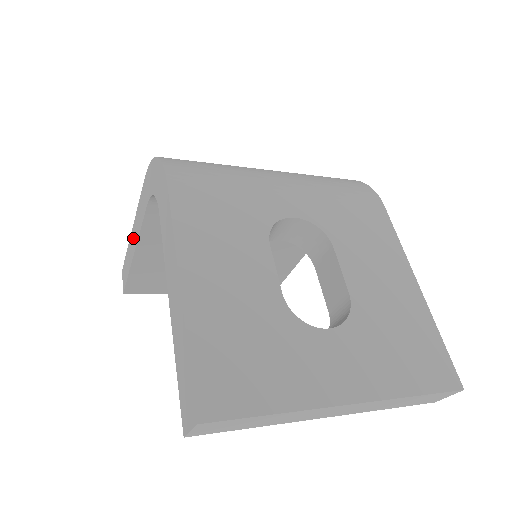
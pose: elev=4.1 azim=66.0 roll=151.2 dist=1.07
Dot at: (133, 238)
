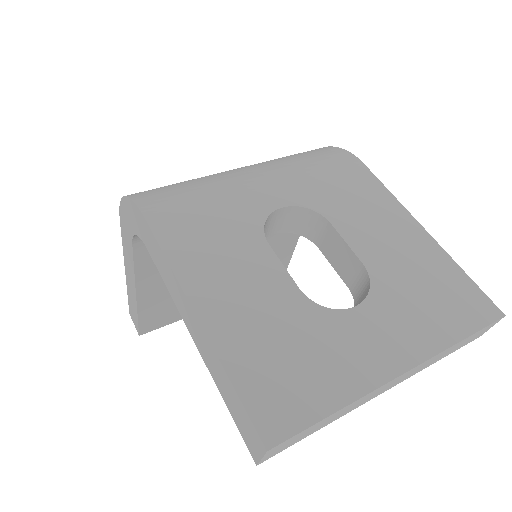
Dot at: (129, 281)
